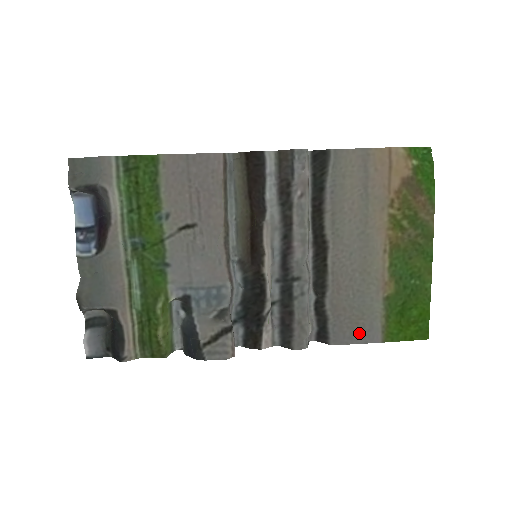
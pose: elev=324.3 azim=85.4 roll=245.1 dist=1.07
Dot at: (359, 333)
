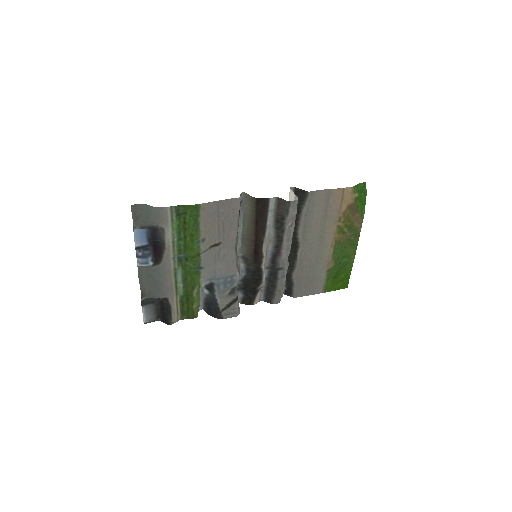
Dot at: (310, 290)
